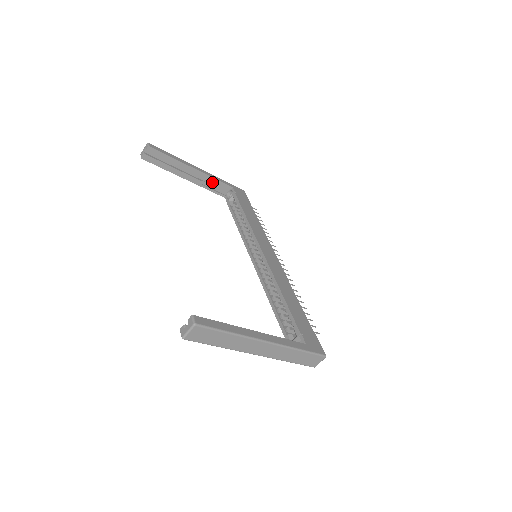
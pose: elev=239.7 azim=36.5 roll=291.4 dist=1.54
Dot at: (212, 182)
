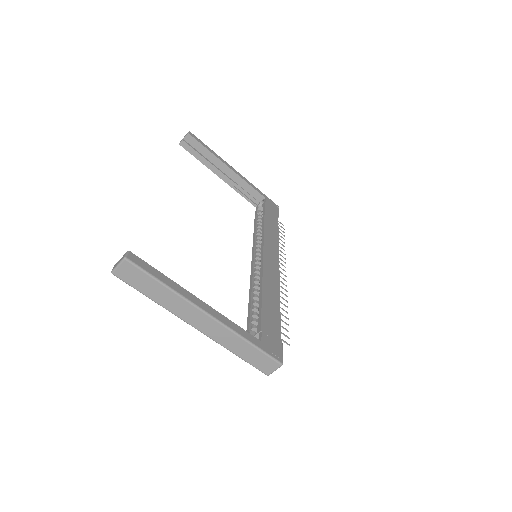
Dot at: (245, 187)
